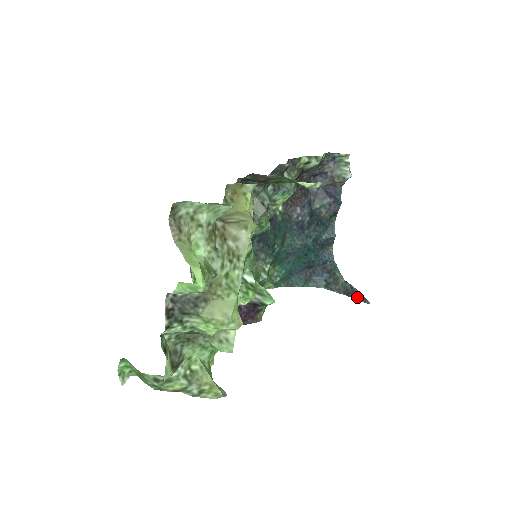
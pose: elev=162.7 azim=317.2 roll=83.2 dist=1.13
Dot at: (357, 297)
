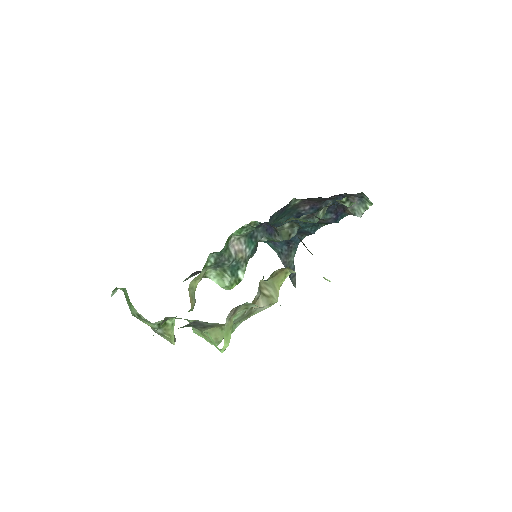
Dot at: (292, 277)
